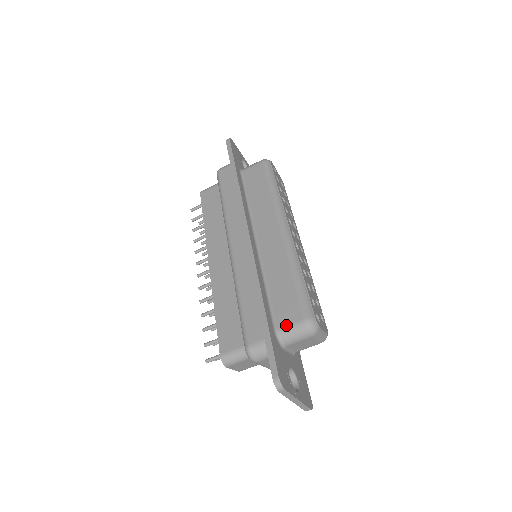
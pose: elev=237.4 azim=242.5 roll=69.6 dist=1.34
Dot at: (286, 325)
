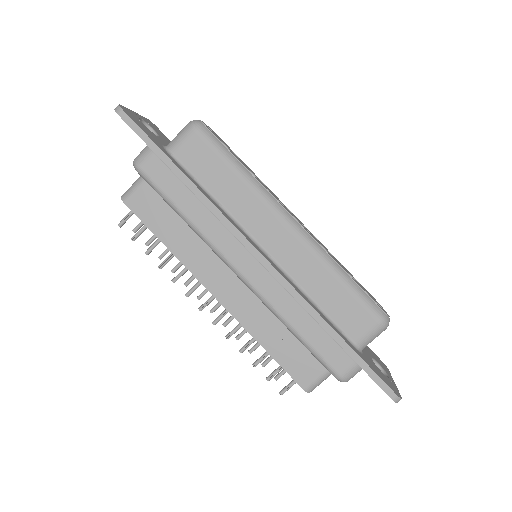
Dot at: (362, 335)
